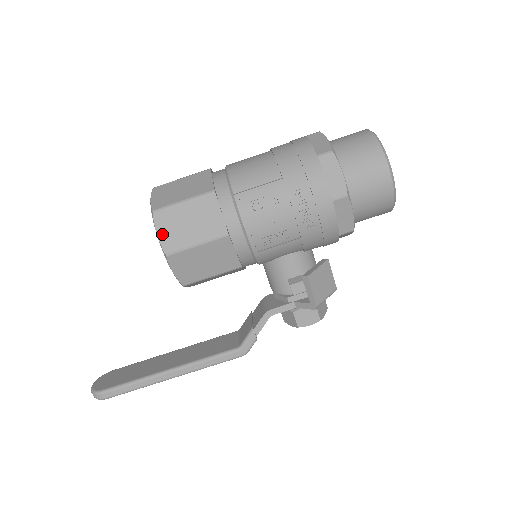
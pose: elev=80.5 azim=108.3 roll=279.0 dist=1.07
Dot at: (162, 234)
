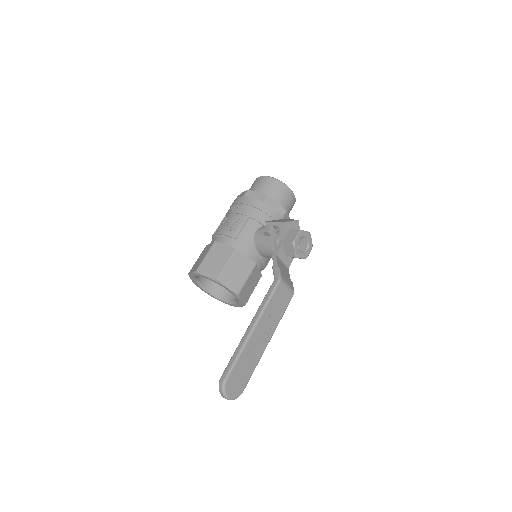
Dot at: (193, 271)
